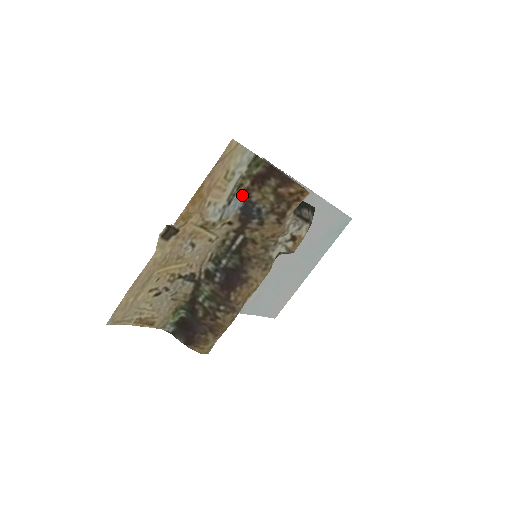
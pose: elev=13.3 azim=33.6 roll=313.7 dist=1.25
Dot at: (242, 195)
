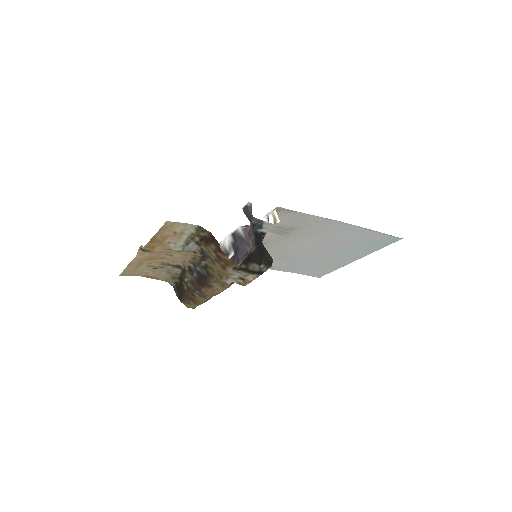
Dot at: (195, 243)
